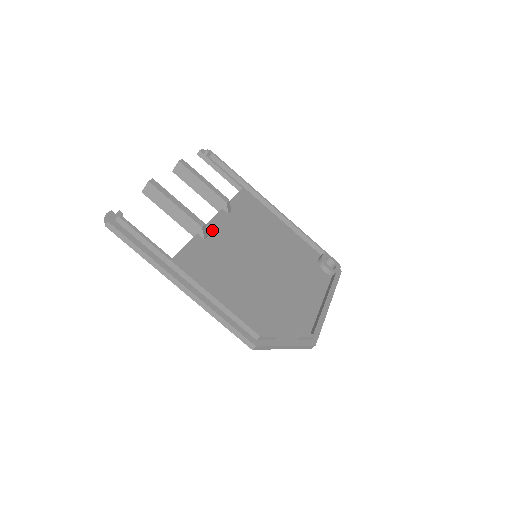
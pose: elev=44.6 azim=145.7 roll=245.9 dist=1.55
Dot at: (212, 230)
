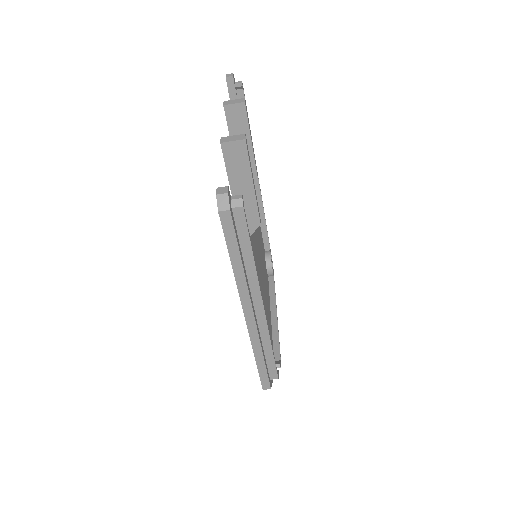
Dot at: occluded
